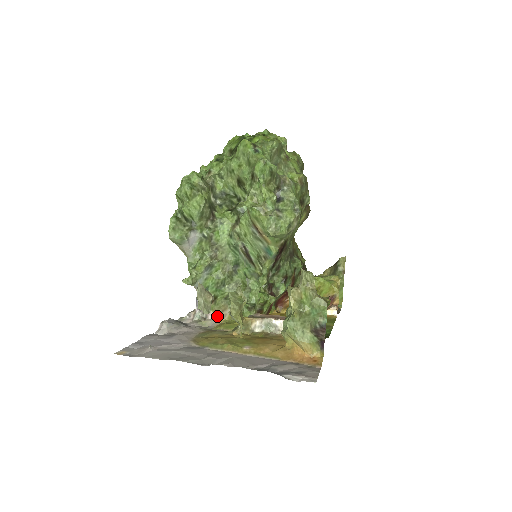
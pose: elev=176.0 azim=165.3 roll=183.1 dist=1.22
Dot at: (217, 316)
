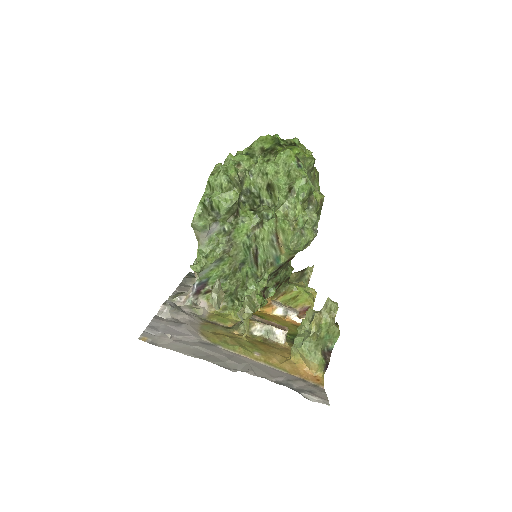
Dot at: (209, 306)
